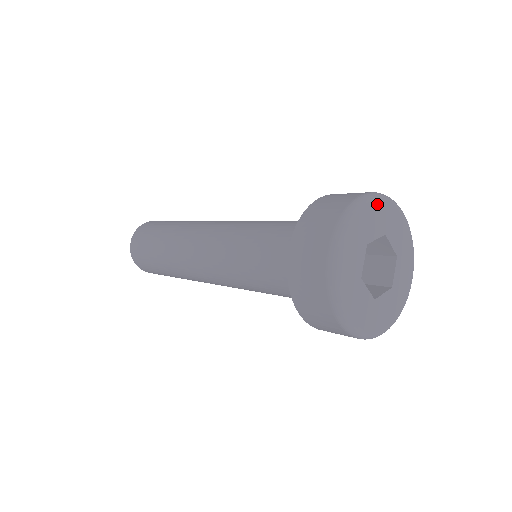
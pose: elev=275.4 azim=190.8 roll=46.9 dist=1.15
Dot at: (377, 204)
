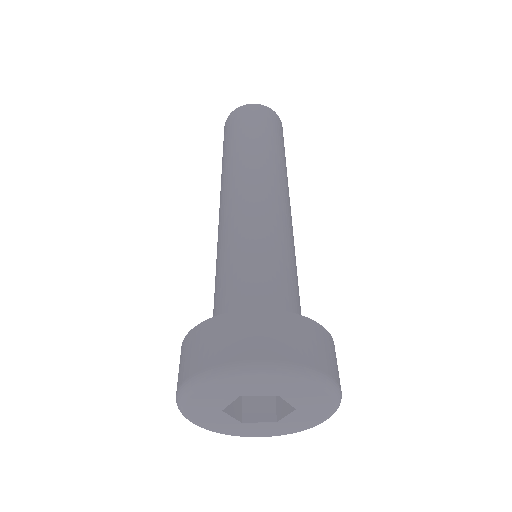
Dot at: (271, 377)
